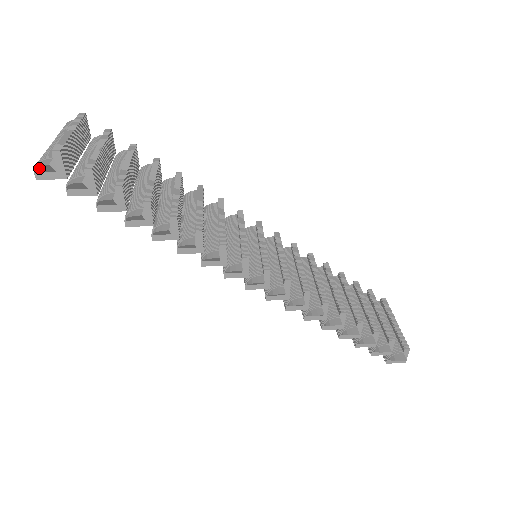
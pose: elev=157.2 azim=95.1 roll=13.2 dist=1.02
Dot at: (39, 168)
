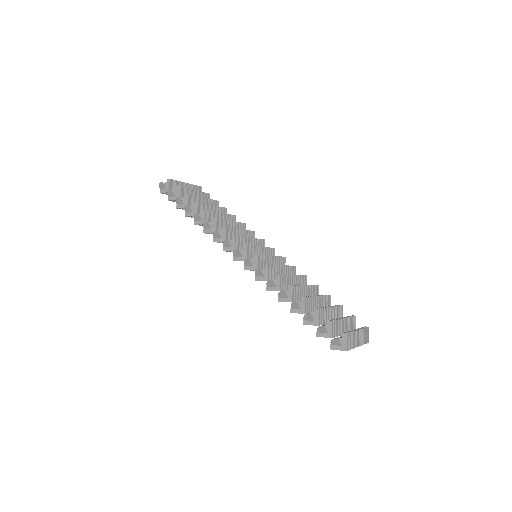
Dot at: (160, 185)
